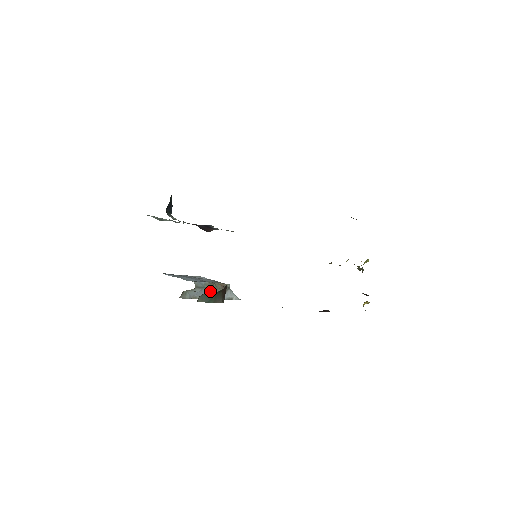
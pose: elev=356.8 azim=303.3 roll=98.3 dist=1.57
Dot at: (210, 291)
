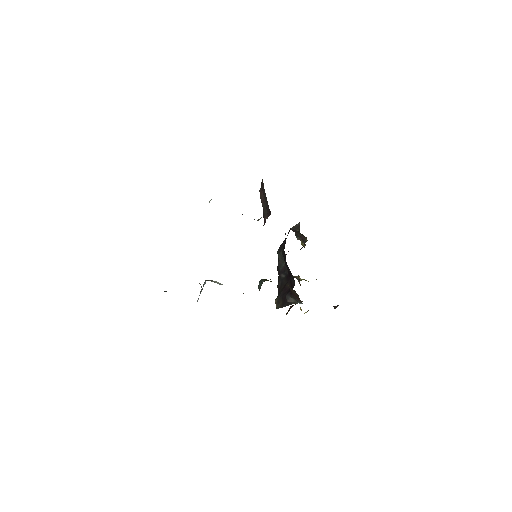
Dot at: occluded
